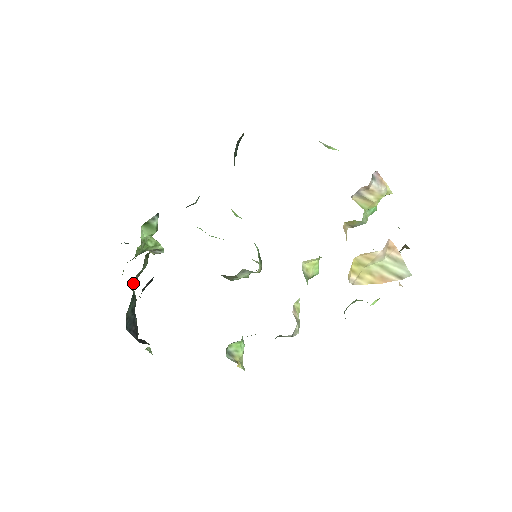
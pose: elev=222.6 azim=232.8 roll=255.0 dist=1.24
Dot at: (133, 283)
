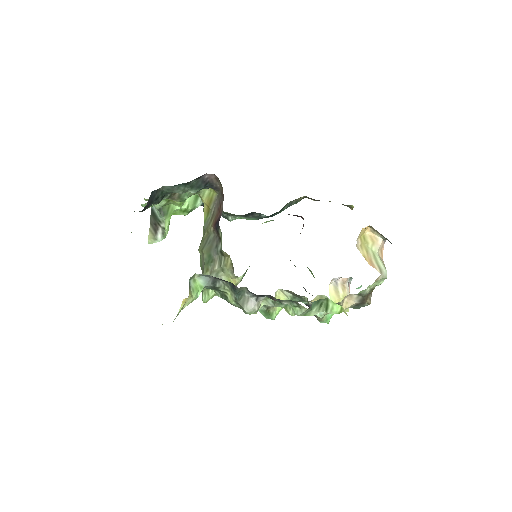
Dot at: occluded
